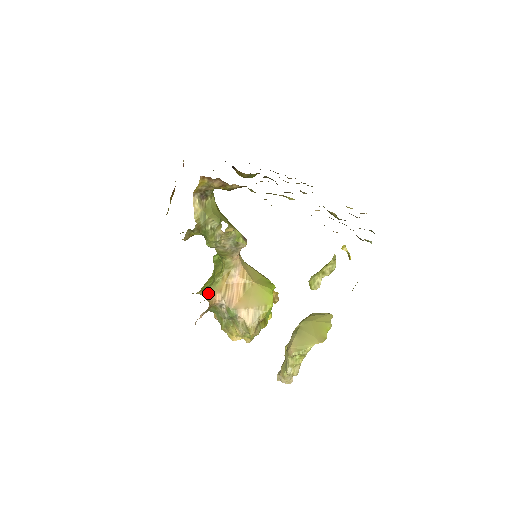
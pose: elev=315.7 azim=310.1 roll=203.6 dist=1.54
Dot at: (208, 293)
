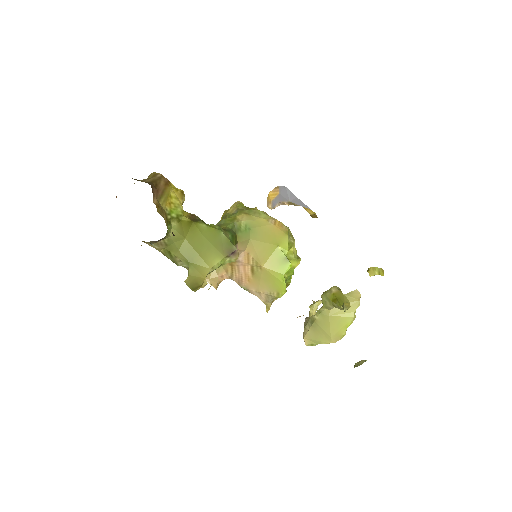
Dot at: (213, 273)
